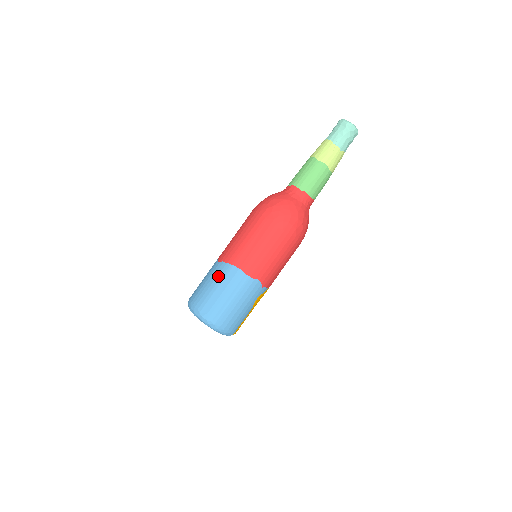
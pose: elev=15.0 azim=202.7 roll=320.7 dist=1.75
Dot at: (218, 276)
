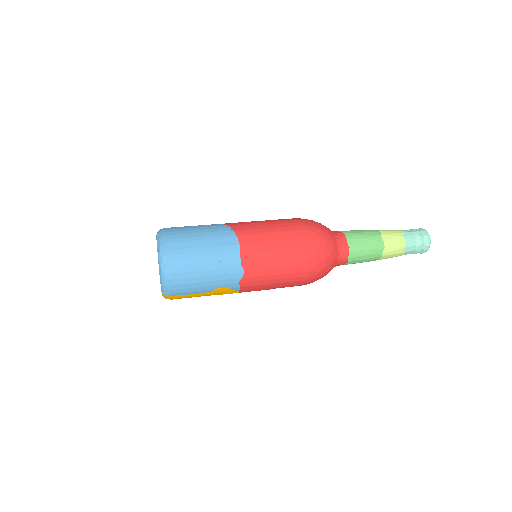
Dot at: (214, 232)
